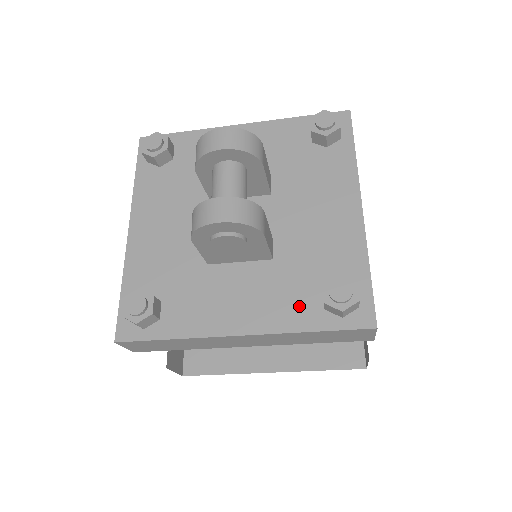
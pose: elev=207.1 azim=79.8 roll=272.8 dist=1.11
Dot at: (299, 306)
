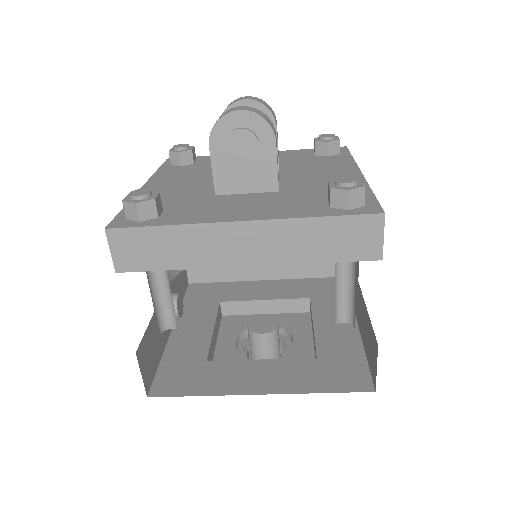
Dot at: (304, 207)
